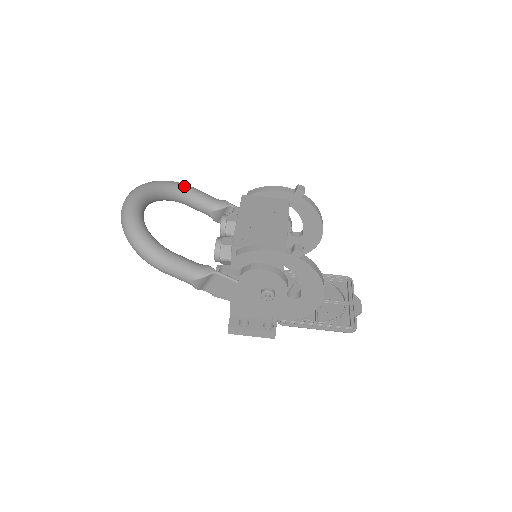
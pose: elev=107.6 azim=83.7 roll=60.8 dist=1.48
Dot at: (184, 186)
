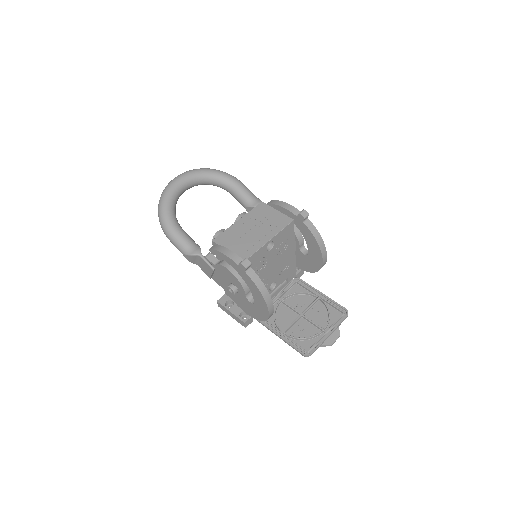
Dot at: (231, 179)
